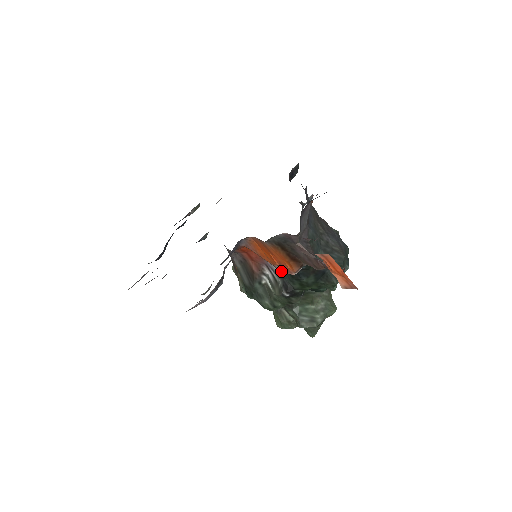
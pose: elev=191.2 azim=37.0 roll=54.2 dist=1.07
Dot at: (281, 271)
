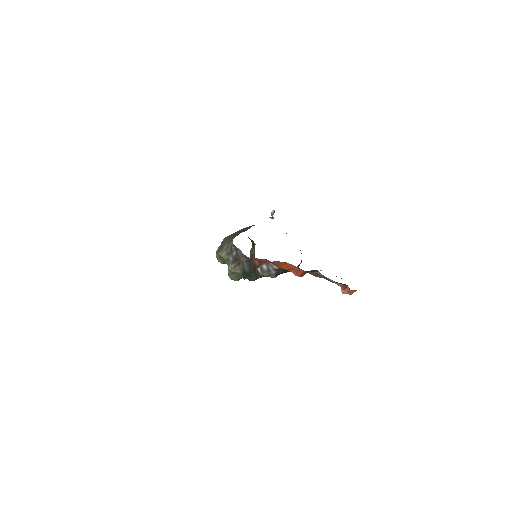
Dot at: (279, 268)
